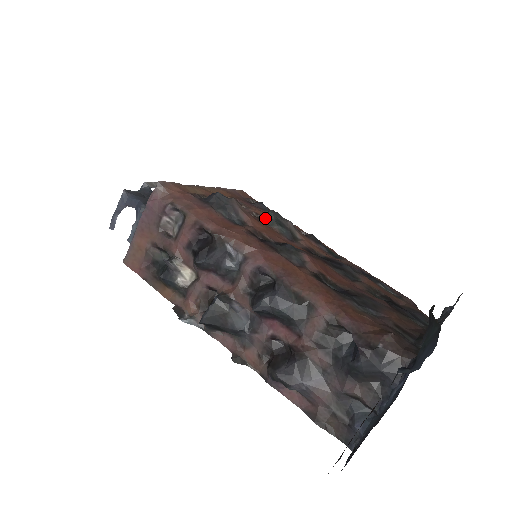
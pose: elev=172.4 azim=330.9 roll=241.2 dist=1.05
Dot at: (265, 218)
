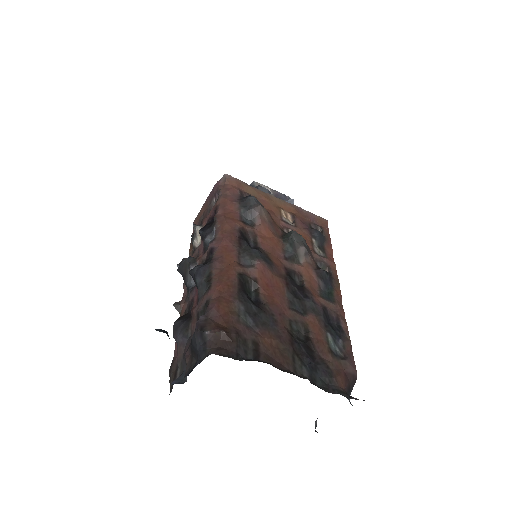
Dot at: (285, 234)
